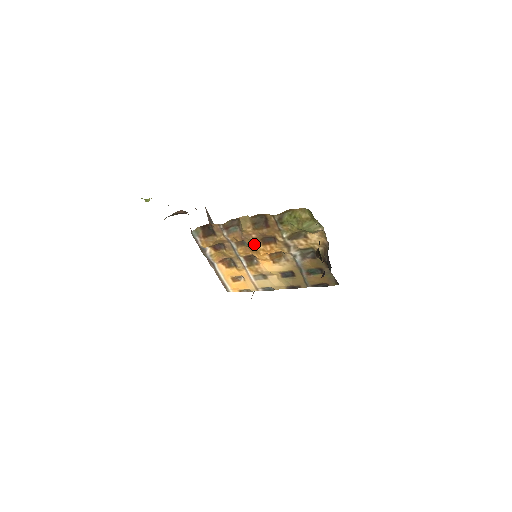
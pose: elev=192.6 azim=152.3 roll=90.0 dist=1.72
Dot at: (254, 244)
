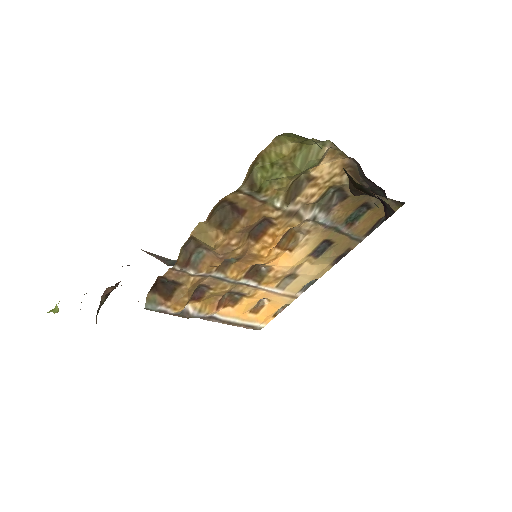
Dot at: (244, 251)
